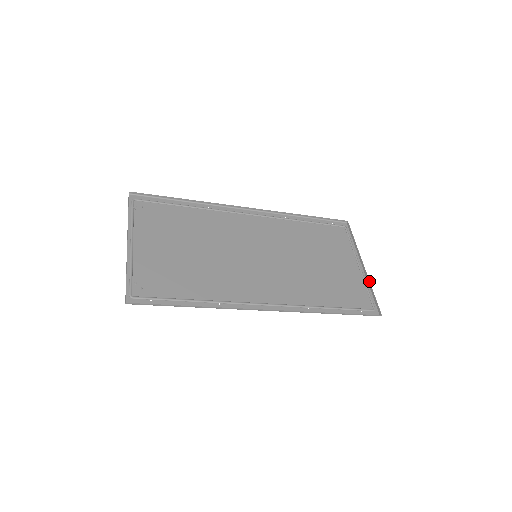
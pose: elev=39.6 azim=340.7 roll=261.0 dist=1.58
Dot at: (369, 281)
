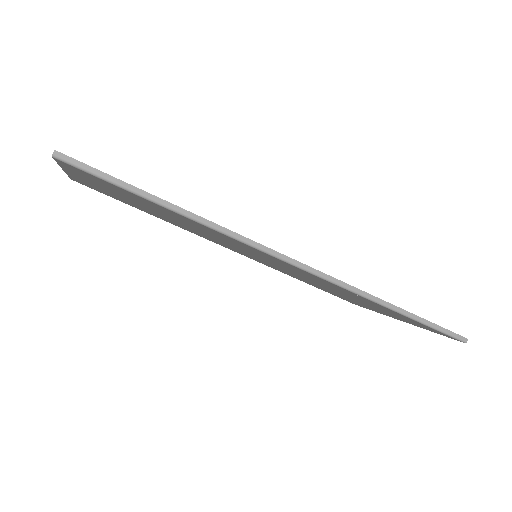
Dot at: occluded
